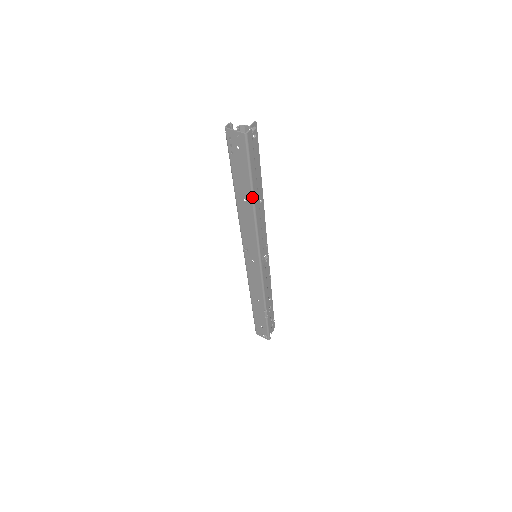
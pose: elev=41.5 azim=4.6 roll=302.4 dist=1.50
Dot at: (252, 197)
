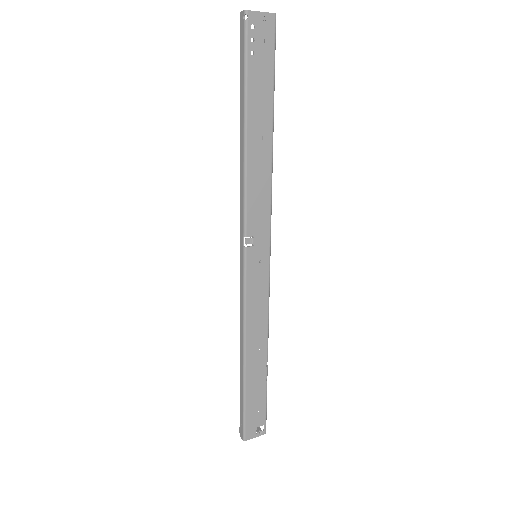
Dot at: (272, 127)
